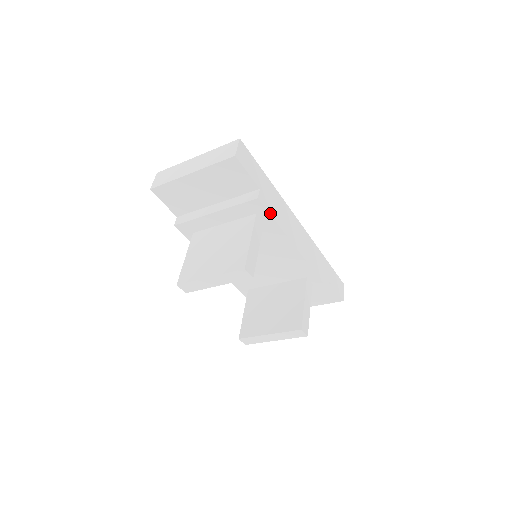
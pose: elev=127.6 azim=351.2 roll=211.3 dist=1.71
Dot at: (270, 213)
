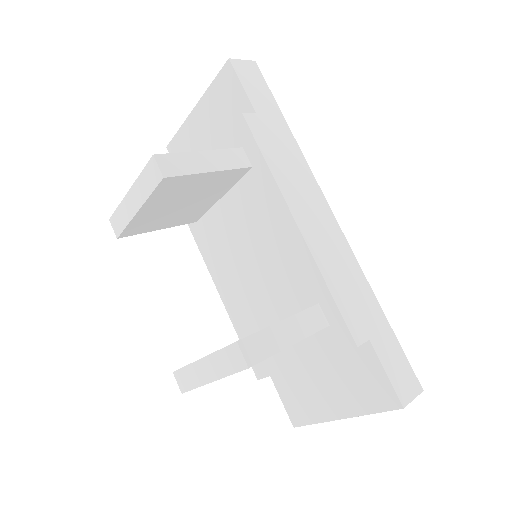
Dot at: (258, 144)
